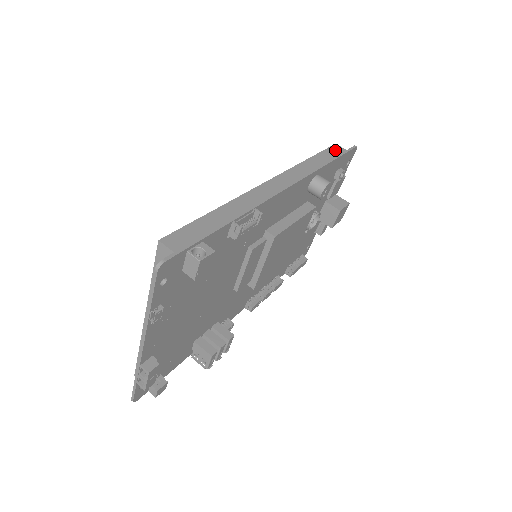
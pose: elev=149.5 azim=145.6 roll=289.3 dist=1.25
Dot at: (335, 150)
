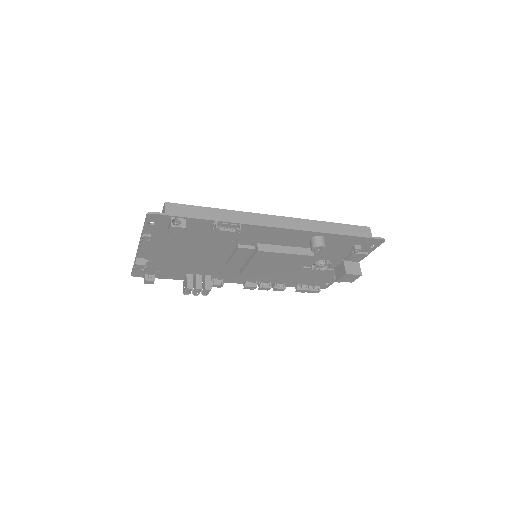
Dot at: (361, 230)
